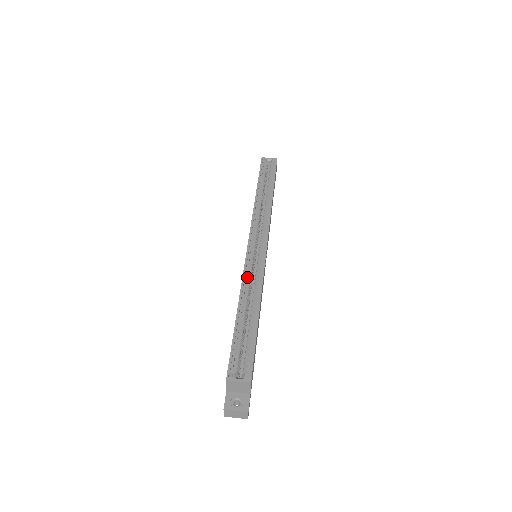
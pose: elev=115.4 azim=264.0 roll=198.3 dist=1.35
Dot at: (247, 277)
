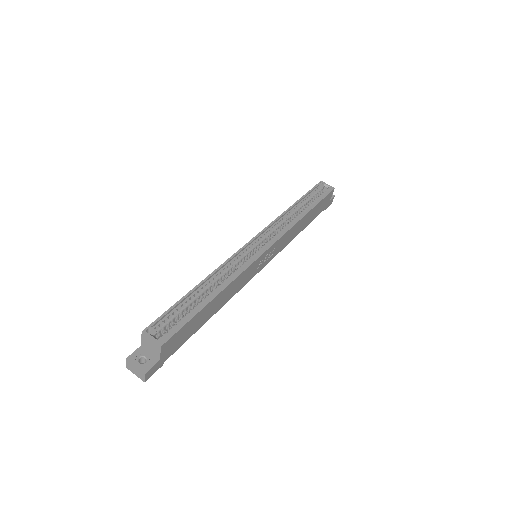
Dot at: (230, 264)
